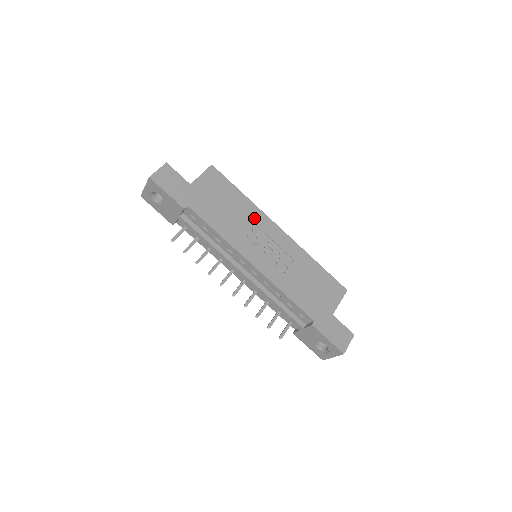
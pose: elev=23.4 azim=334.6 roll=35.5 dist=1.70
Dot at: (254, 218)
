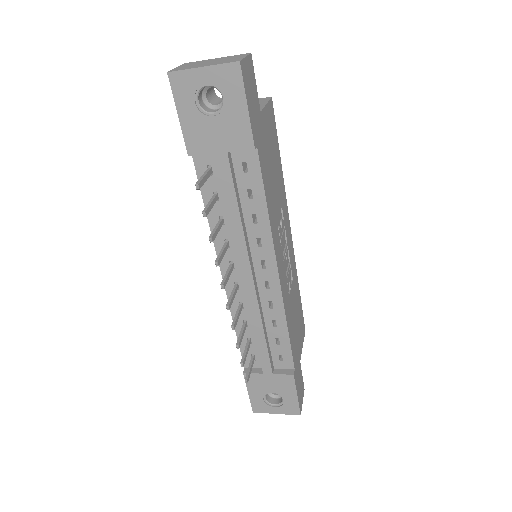
Dot at: (283, 205)
